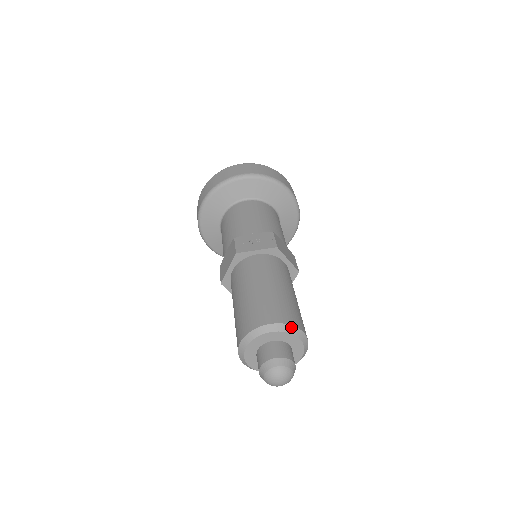
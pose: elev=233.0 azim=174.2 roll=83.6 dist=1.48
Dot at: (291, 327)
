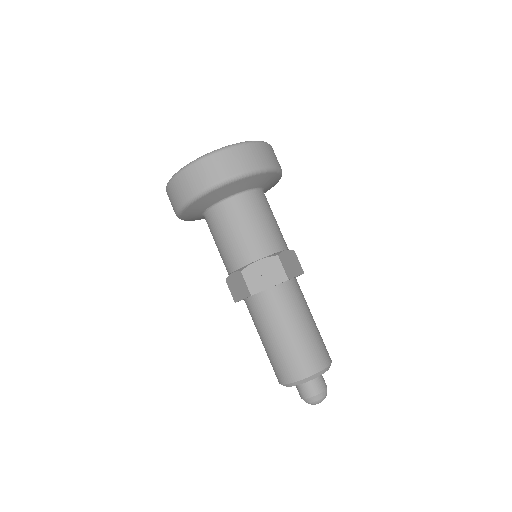
Dot at: (323, 371)
